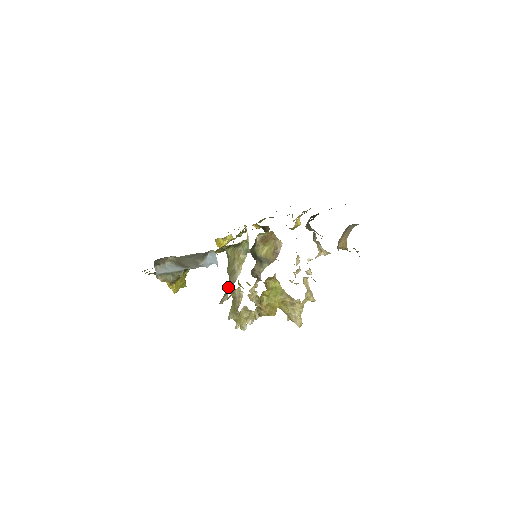
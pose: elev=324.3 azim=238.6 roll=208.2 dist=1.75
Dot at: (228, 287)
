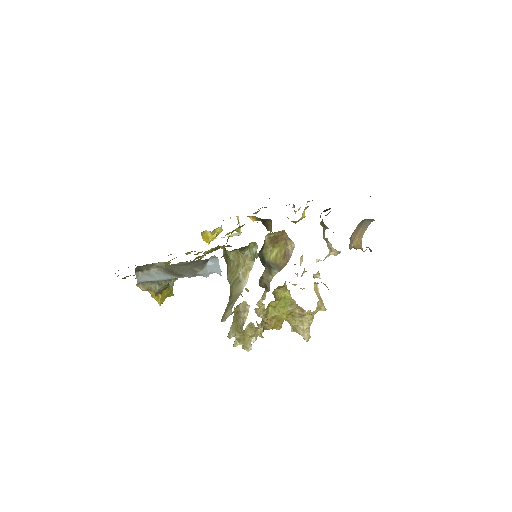
Dot at: (231, 300)
